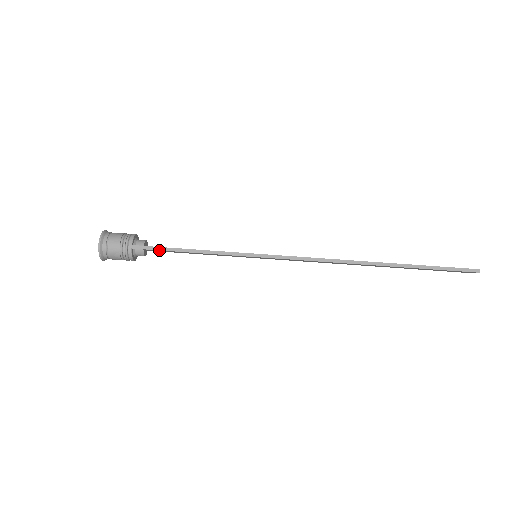
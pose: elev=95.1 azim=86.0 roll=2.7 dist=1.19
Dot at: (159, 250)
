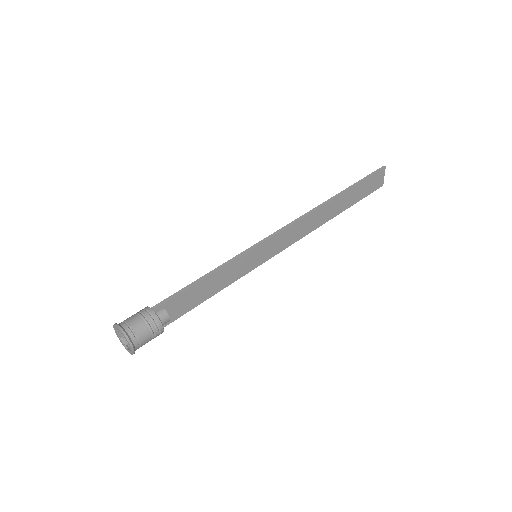
Dot at: (178, 295)
